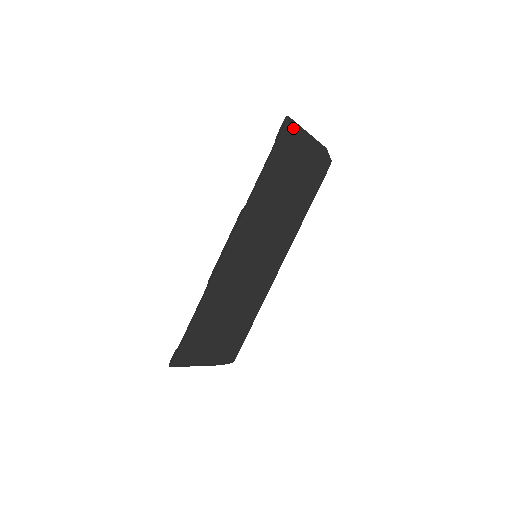
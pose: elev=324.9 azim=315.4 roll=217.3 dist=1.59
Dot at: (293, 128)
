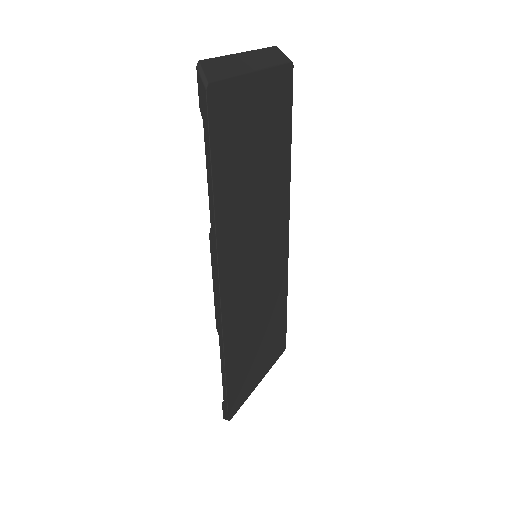
Dot at: (218, 77)
